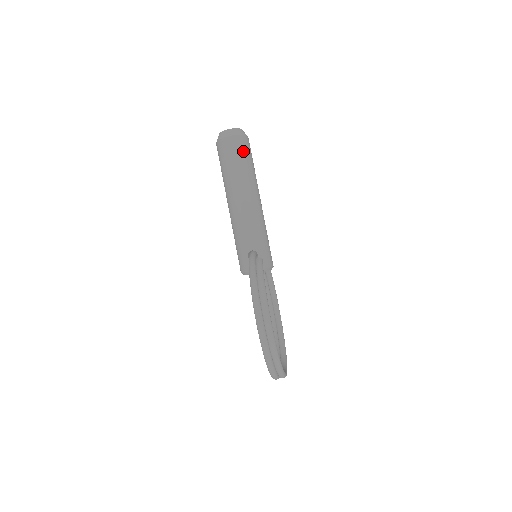
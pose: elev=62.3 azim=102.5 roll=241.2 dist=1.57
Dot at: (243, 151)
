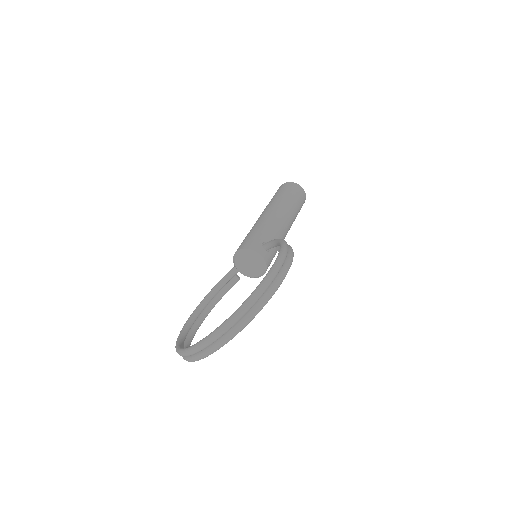
Dot at: (302, 202)
